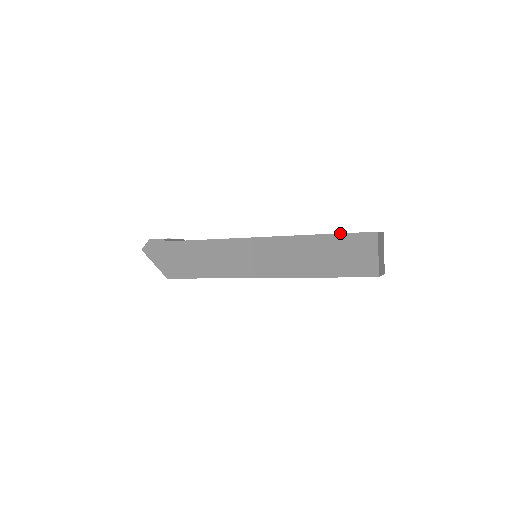
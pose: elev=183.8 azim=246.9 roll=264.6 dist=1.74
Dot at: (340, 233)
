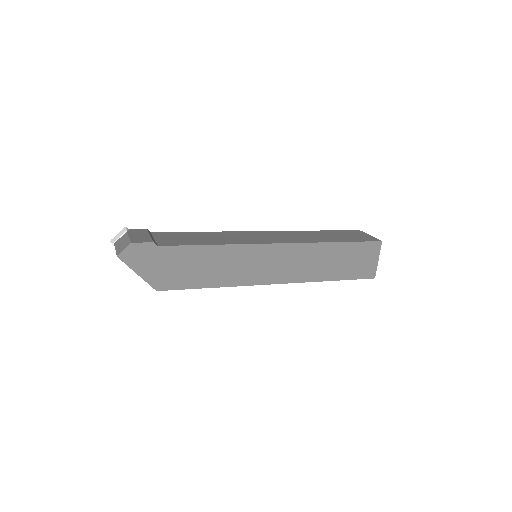
Dot at: (354, 241)
